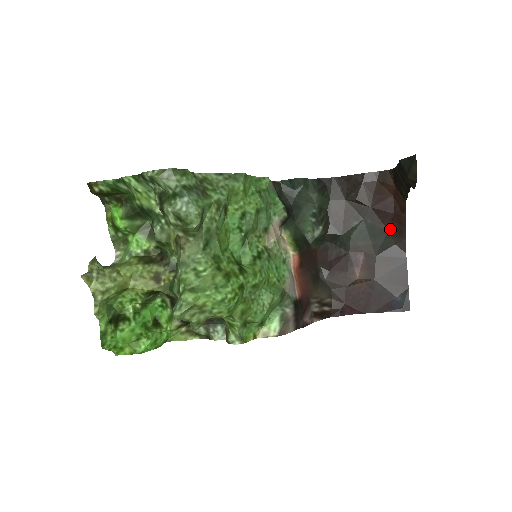
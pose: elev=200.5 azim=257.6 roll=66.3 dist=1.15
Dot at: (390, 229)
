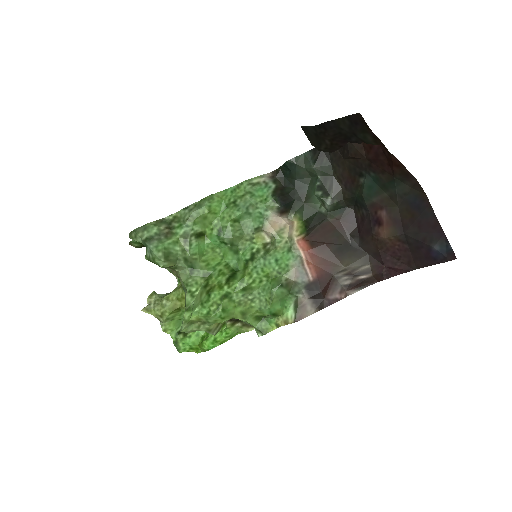
Dot at: (394, 175)
